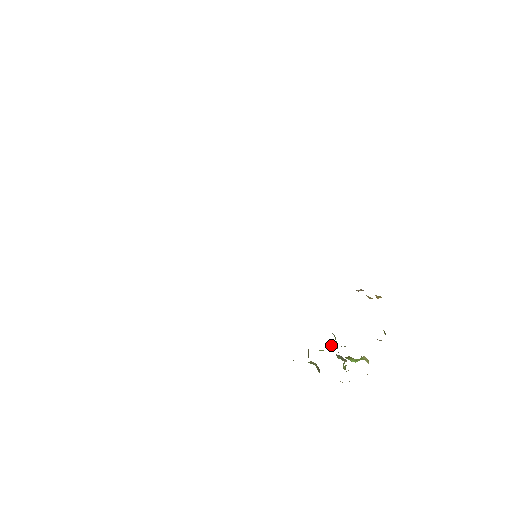
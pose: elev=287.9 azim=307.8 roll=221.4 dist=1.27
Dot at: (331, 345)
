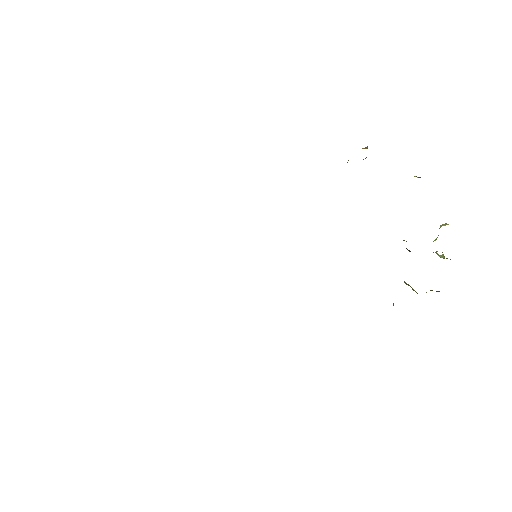
Dot at: occluded
